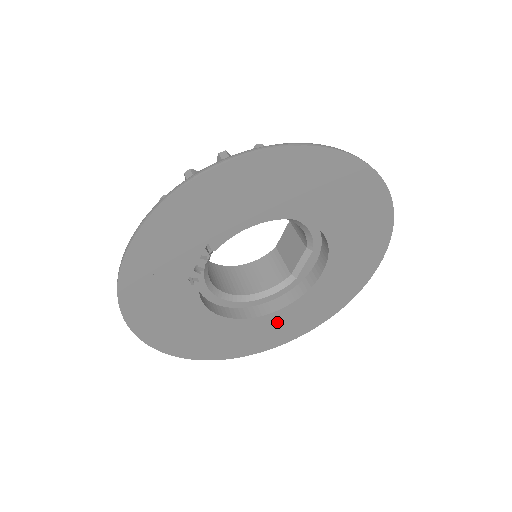
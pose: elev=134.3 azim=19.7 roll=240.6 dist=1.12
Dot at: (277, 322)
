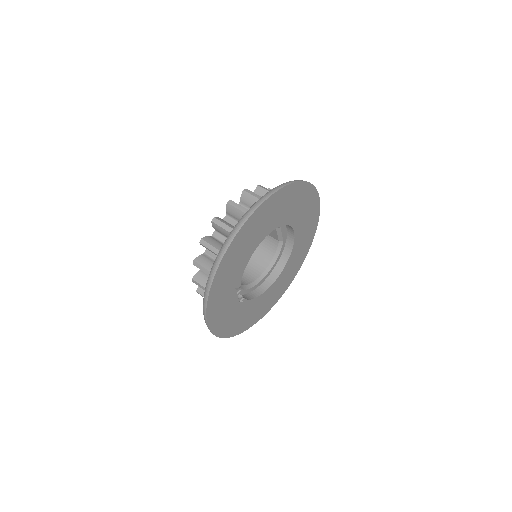
Dot at: (291, 264)
